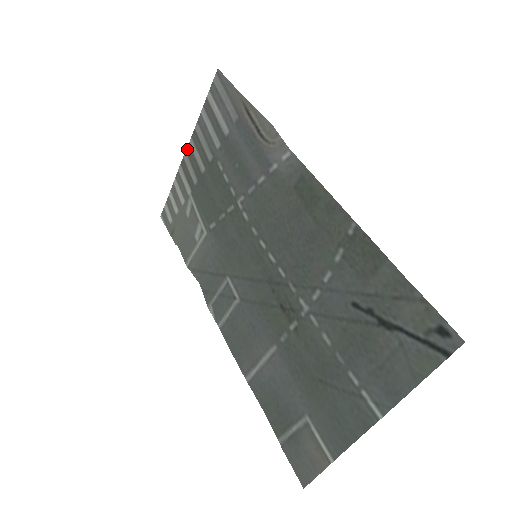
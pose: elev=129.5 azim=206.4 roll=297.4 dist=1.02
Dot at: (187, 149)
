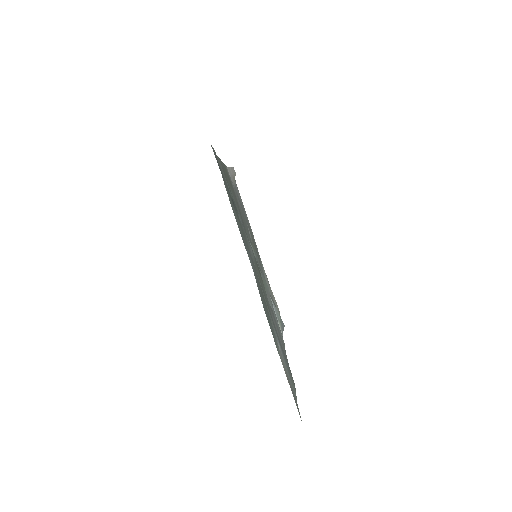
Dot at: occluded
